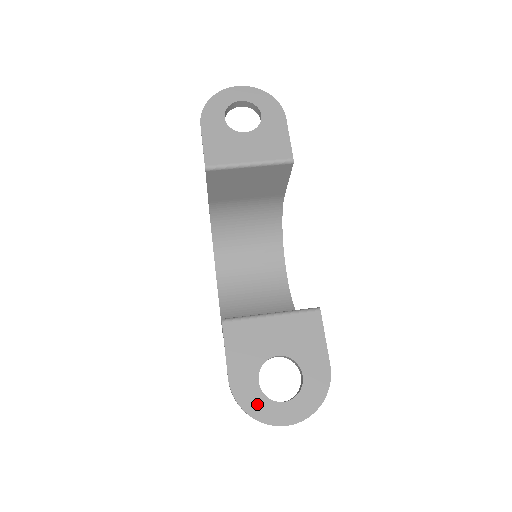
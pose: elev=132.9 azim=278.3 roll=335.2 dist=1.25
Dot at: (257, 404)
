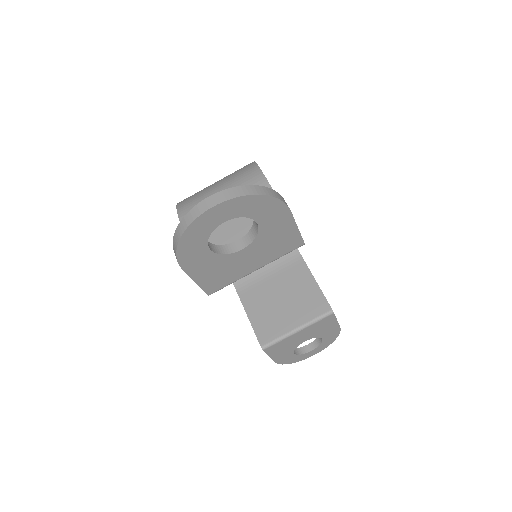
Dot at: (295, 359)
